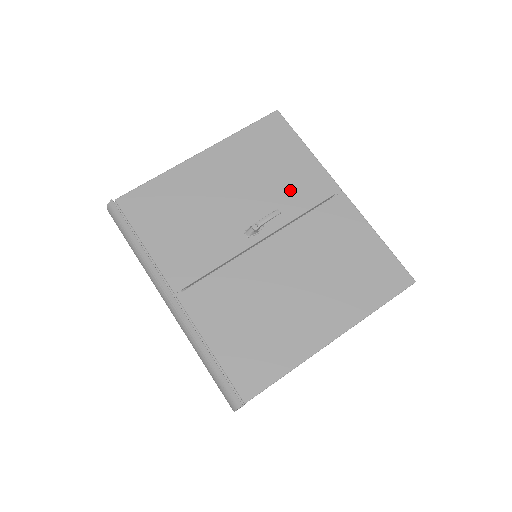
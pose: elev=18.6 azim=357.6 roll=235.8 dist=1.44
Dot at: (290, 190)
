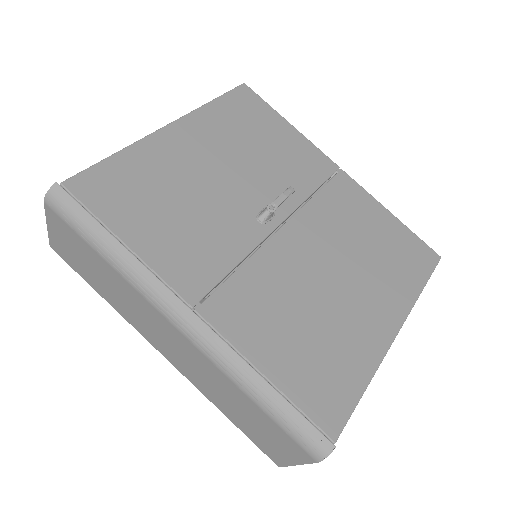
Dot at: (289, 168)
